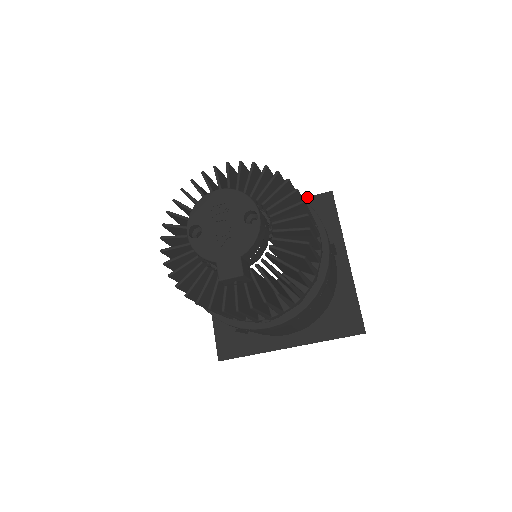
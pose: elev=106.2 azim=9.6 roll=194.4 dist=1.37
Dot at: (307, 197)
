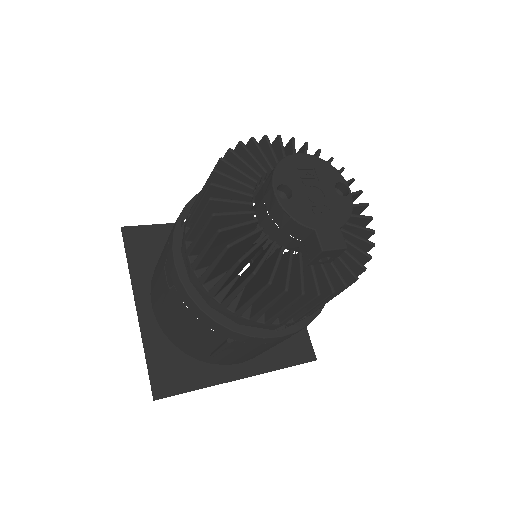
Dot at: occluded
